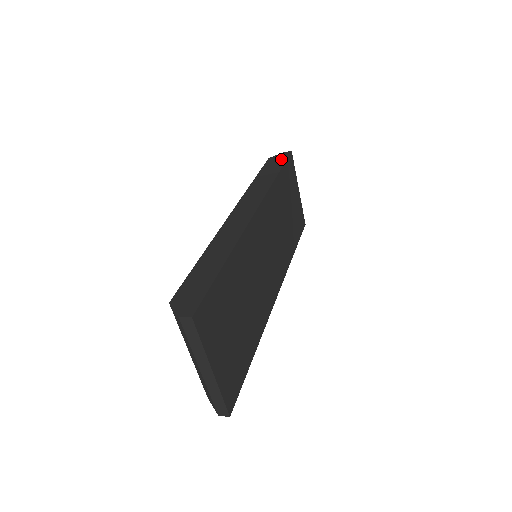
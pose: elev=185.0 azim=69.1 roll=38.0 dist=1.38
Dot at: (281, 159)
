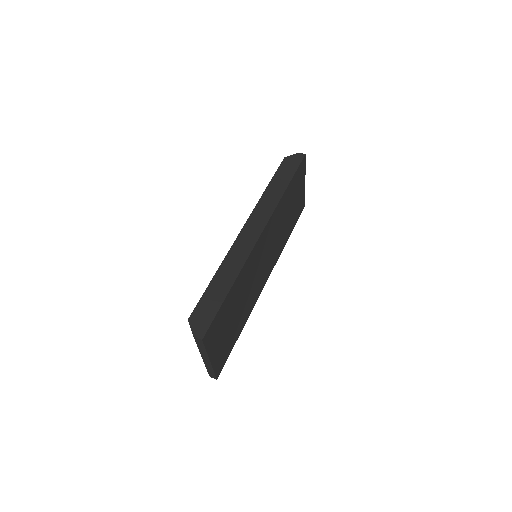
Dot at: (294, 164)
